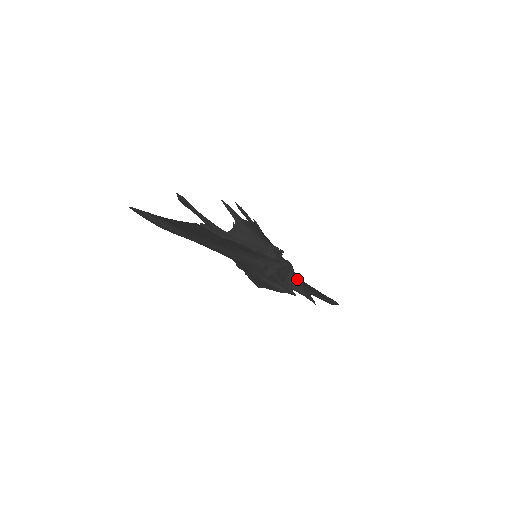
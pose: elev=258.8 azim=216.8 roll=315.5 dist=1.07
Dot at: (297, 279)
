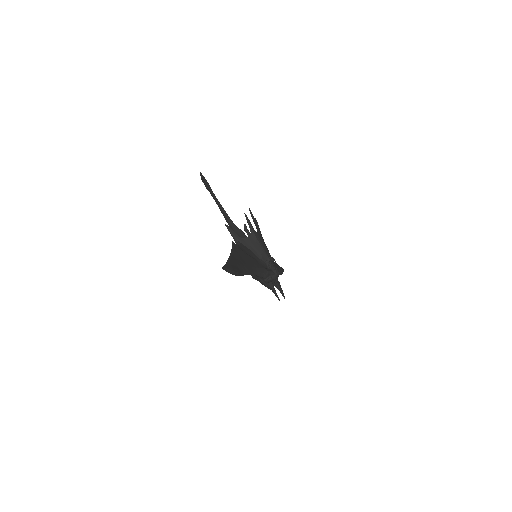
Dot at: occluded
